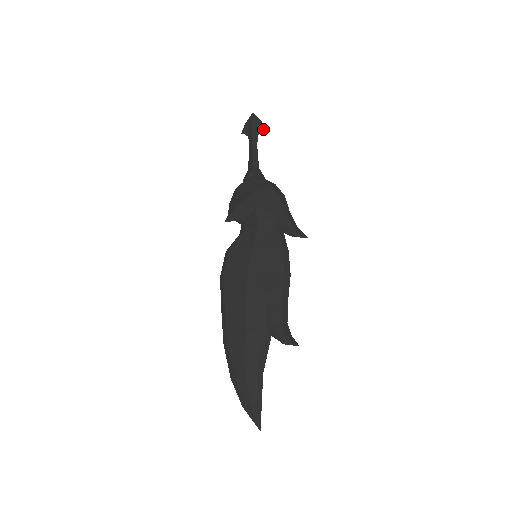
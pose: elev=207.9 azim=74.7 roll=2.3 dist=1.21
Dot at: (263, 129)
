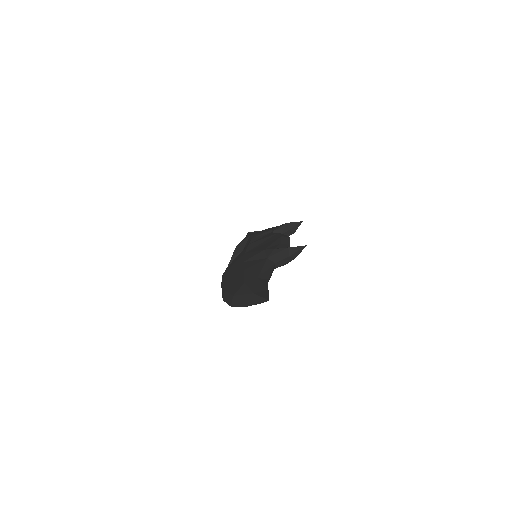
Dot at: (258, 231)
